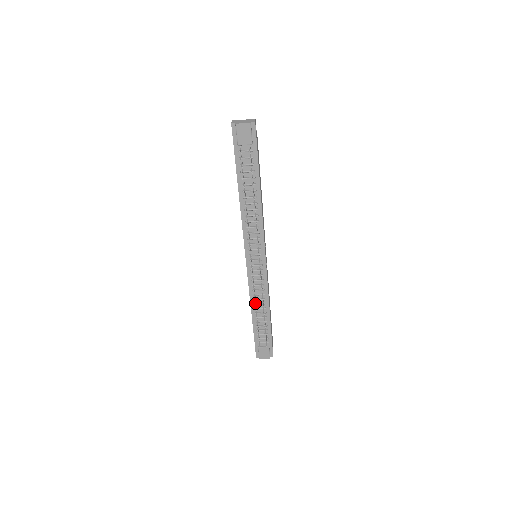
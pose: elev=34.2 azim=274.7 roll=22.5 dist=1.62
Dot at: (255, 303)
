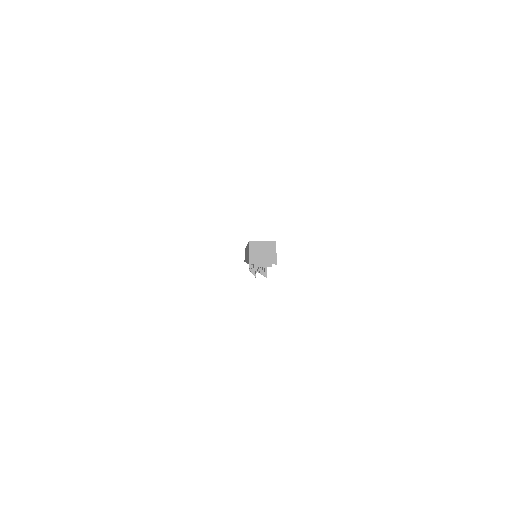
Dot at: occluded
